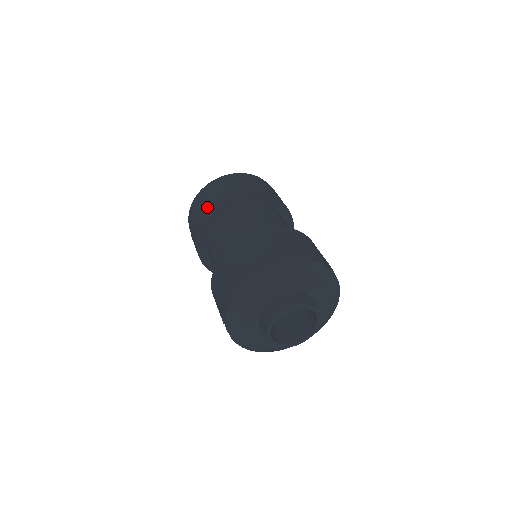
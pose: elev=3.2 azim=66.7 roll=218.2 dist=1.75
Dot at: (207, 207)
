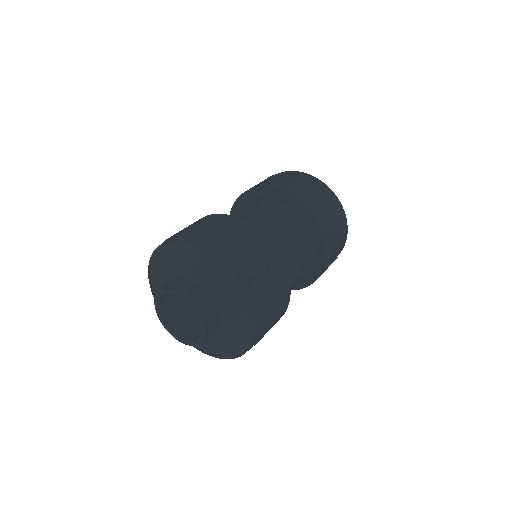
Dot at: occluded
